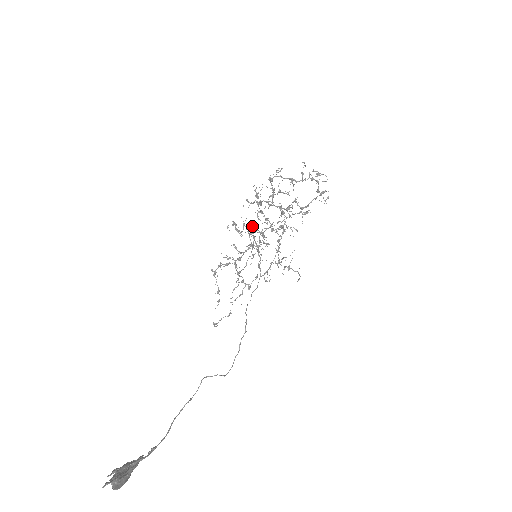
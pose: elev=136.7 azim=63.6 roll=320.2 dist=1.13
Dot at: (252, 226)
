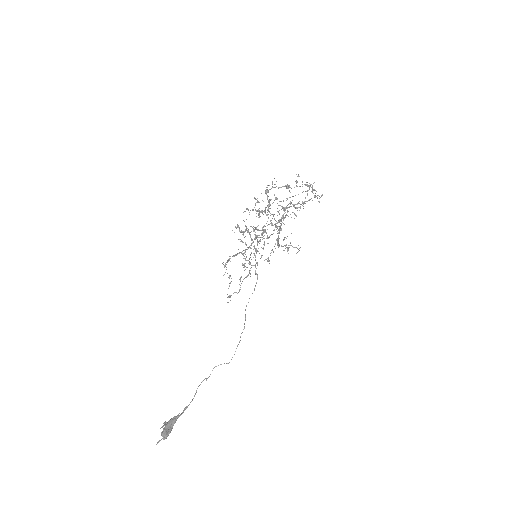
Dot at: (253, 229)
